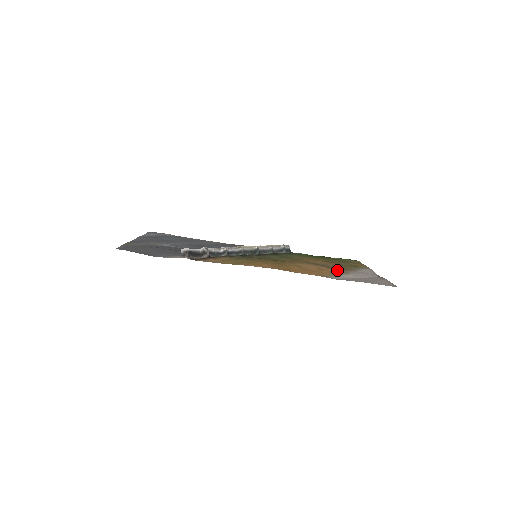
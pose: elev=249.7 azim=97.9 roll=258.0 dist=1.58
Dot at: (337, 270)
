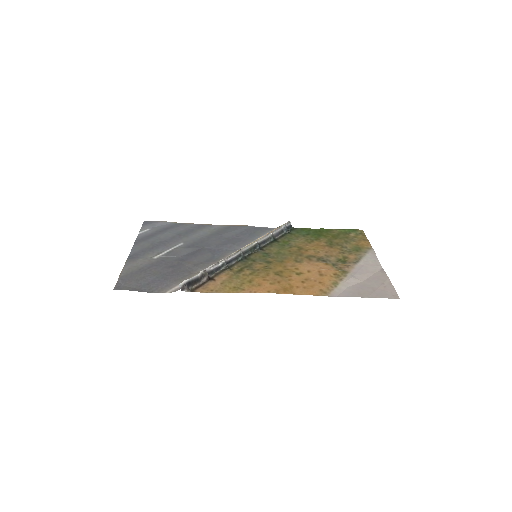
Dot at: (339, 270)
